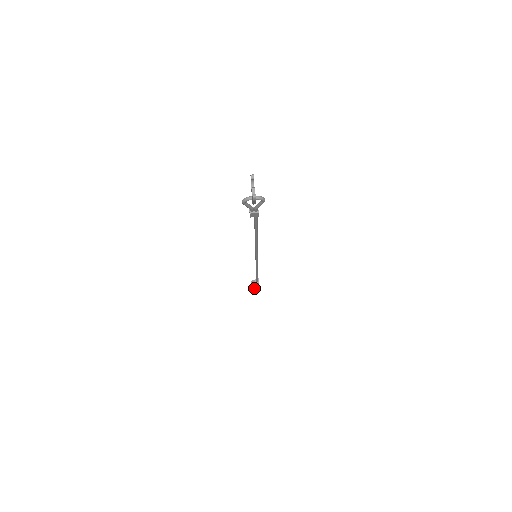
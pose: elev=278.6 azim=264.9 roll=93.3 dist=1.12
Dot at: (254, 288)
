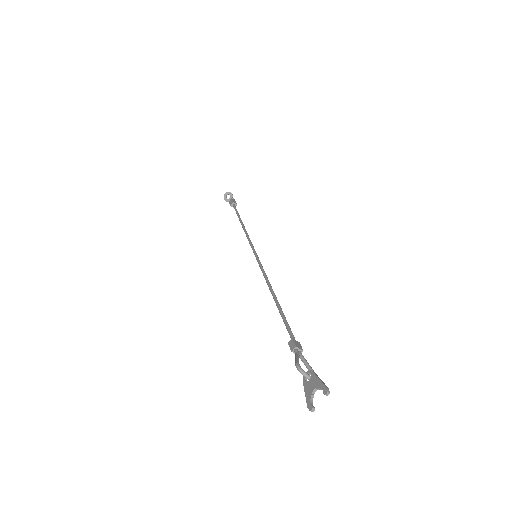
Dot at: (226, 200)
